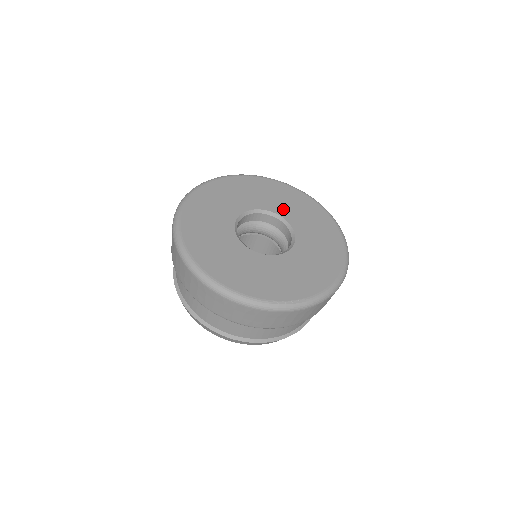
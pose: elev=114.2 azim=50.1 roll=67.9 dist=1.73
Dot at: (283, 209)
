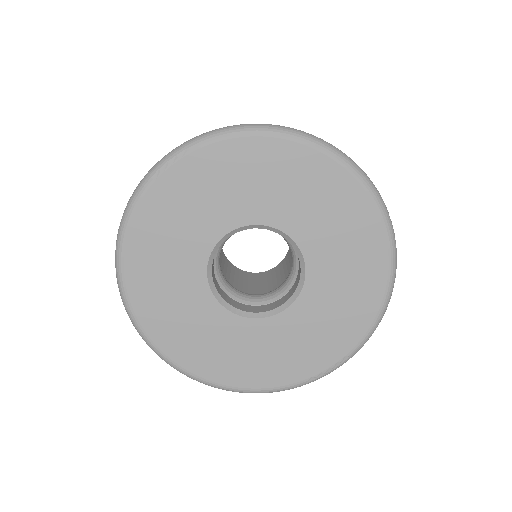
Dot at: (265, 207)
